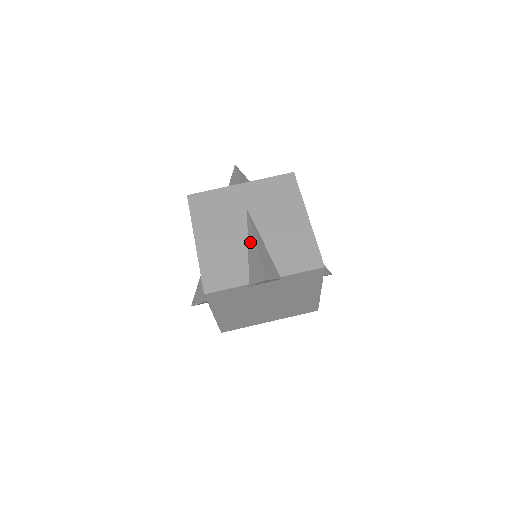
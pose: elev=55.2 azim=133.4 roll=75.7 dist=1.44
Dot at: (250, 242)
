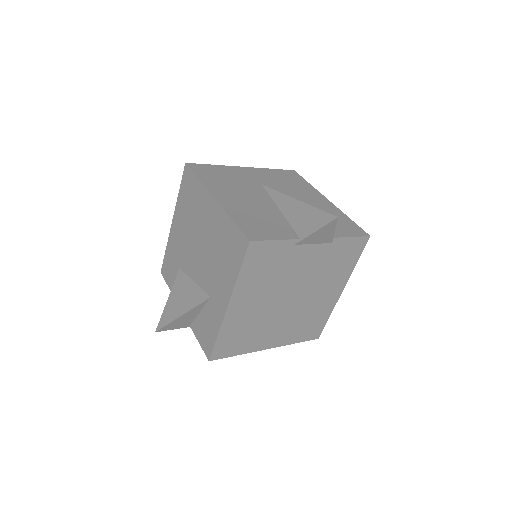
Dot at: (283, 204)
